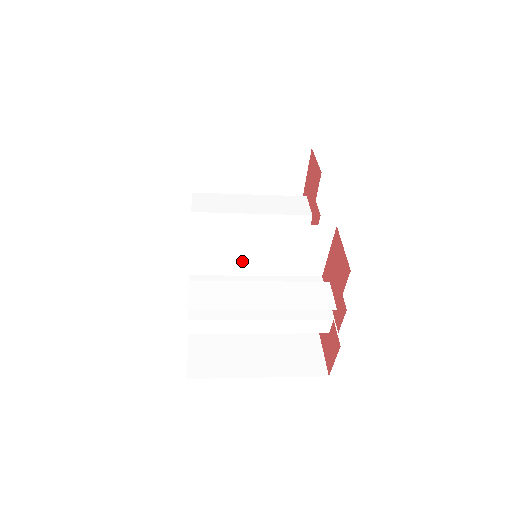
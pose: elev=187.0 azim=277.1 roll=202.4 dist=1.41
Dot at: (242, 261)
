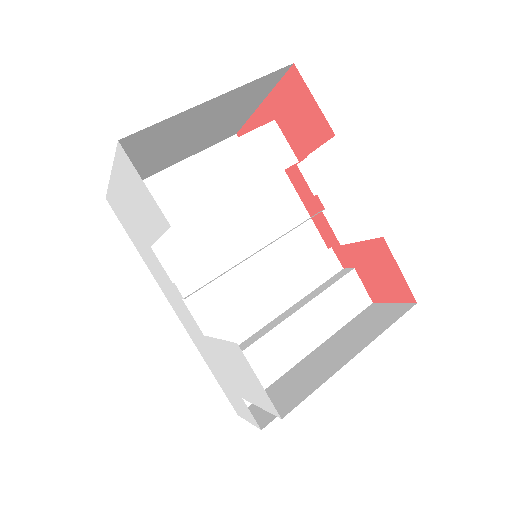
Dot at: occluded
